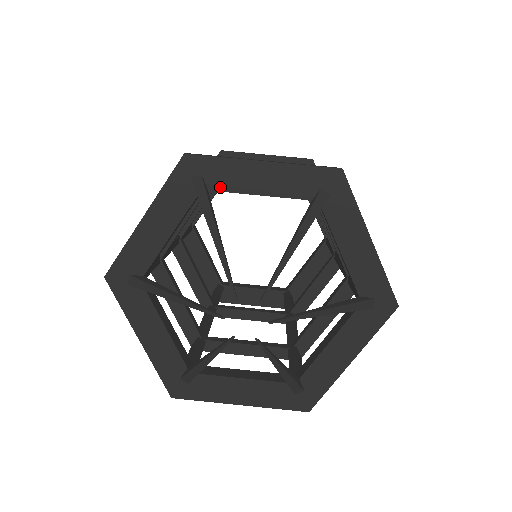
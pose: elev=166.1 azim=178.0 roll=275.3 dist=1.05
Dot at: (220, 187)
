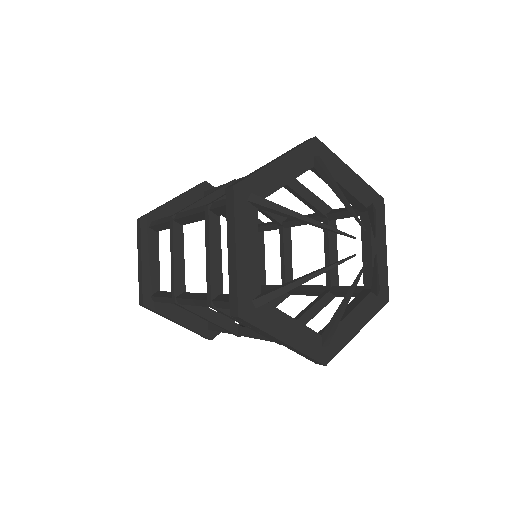
Dot at: (266, 194)
